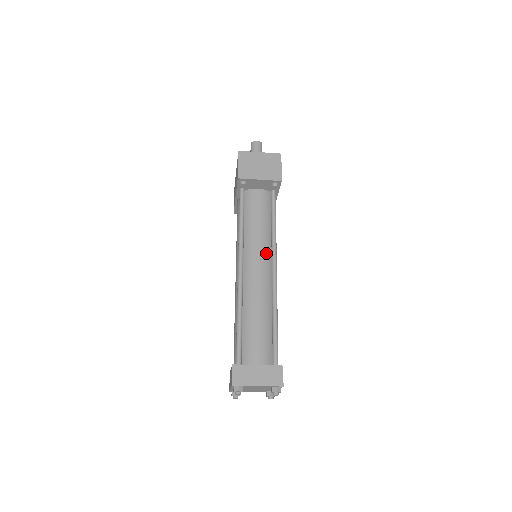
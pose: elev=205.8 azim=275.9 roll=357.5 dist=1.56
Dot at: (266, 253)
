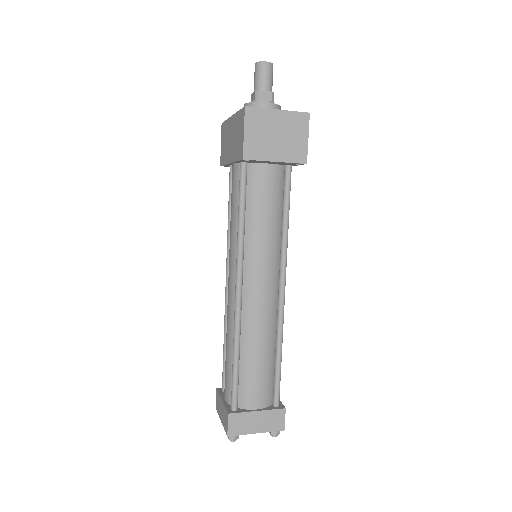
Dot at: (273, 265)
